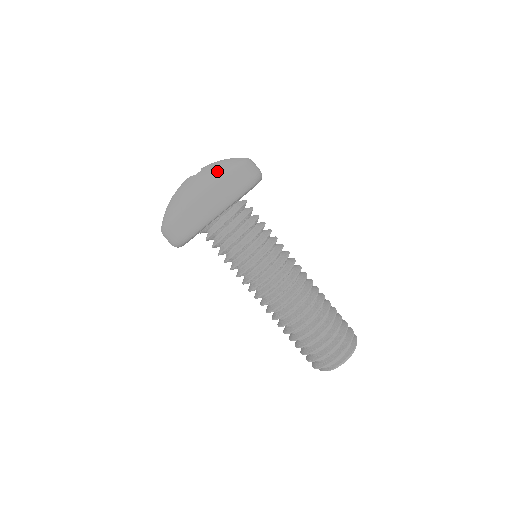
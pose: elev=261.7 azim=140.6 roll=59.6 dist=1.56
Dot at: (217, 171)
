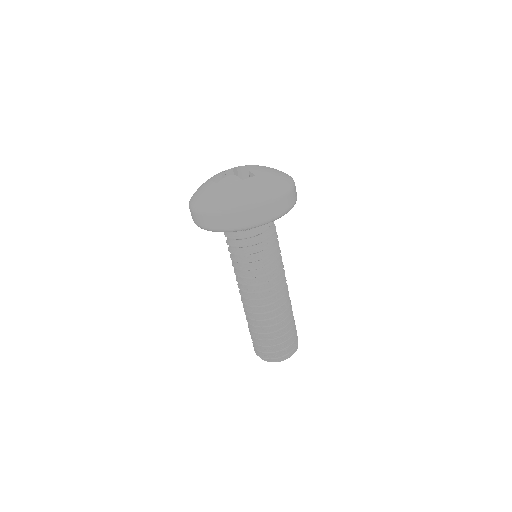
Dot at: (263, 193)
